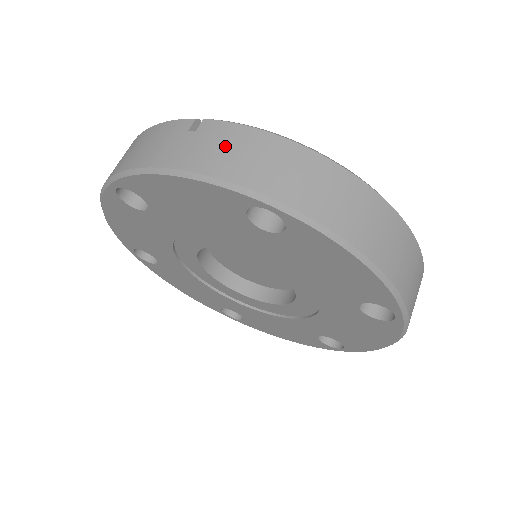
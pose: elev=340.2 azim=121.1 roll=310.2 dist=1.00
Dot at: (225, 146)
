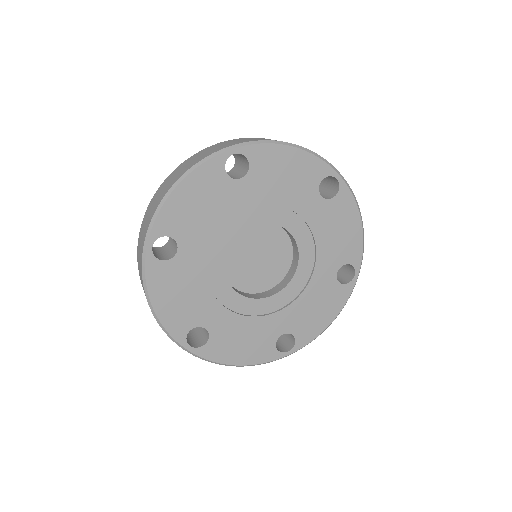
Dot at: occluded
